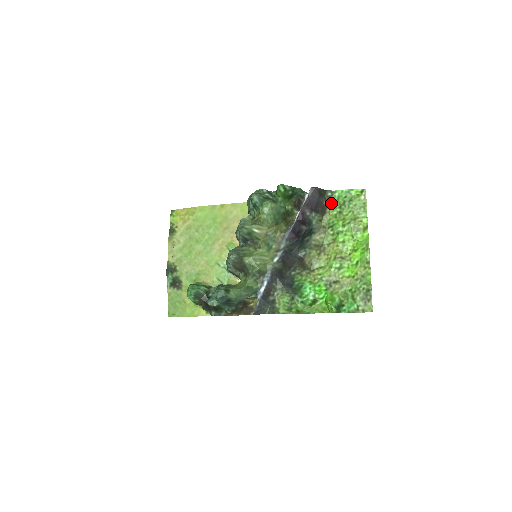
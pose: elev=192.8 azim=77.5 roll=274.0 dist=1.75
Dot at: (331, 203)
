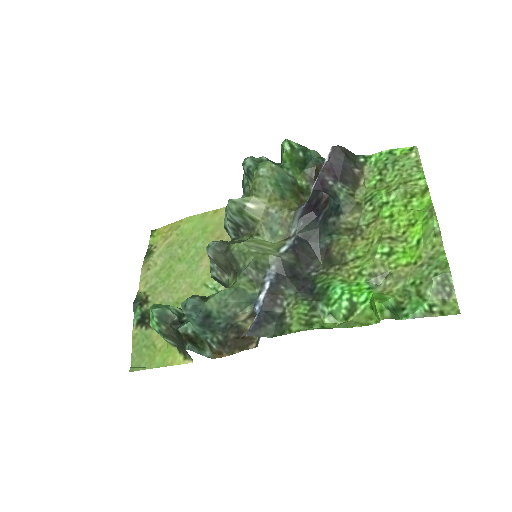
Dot at: (366, 172)
